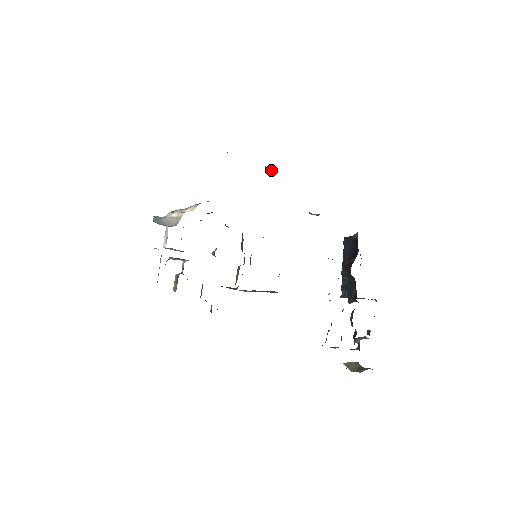
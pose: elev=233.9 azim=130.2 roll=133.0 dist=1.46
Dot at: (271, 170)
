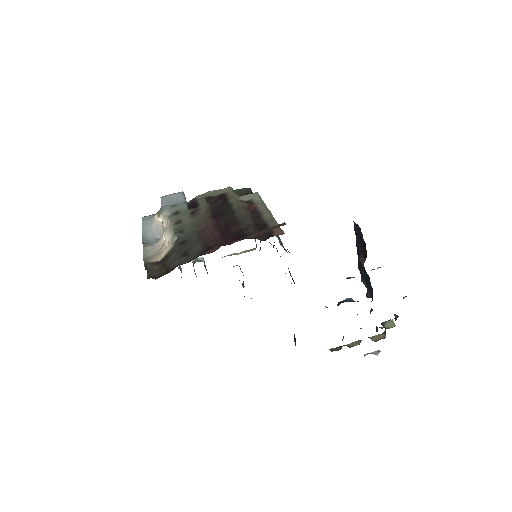
Dot at: occluded
